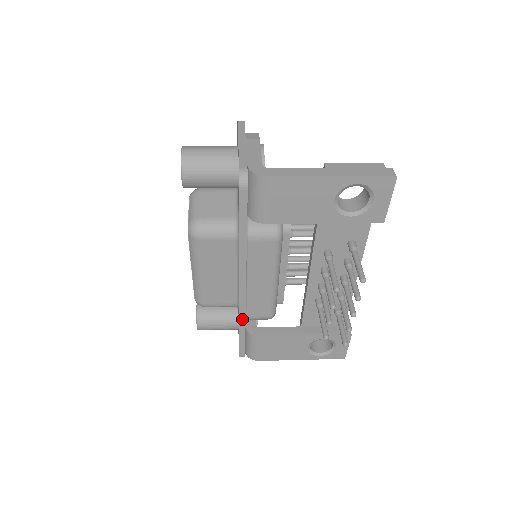
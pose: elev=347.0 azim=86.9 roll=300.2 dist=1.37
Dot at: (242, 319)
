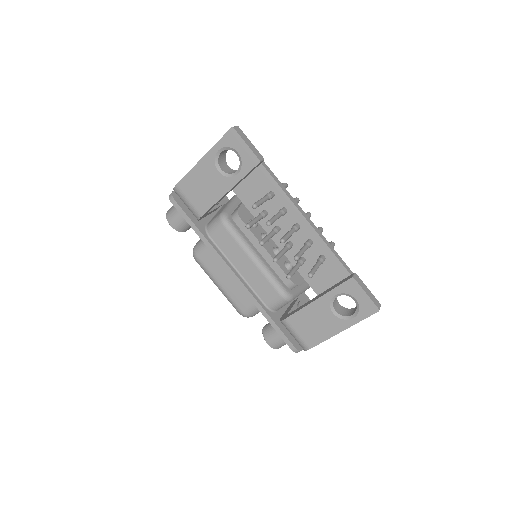
Dot at: (259, 307)
